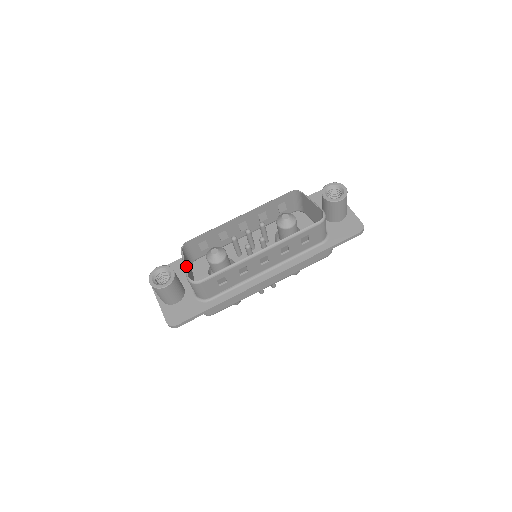
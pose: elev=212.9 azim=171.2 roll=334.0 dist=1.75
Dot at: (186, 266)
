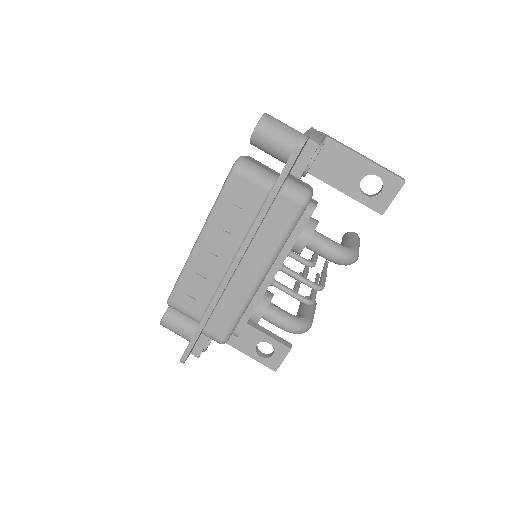
Dot at: occluded
